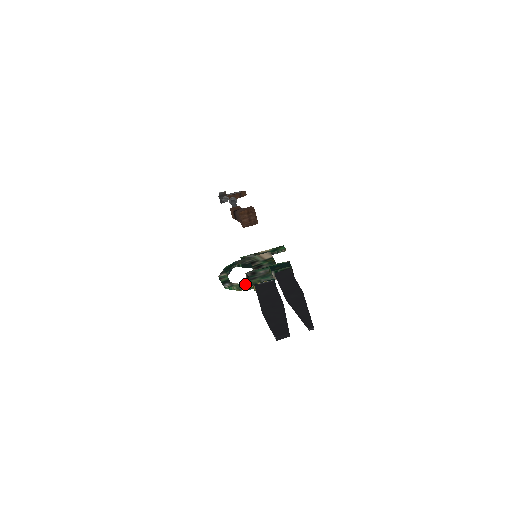
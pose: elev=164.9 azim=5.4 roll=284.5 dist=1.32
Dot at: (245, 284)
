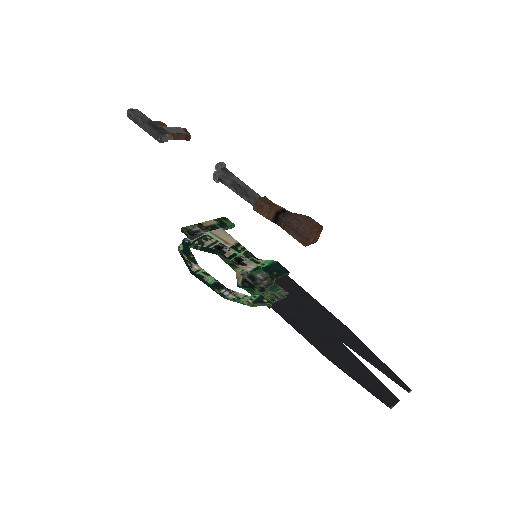
Dot at: (256, 297)
